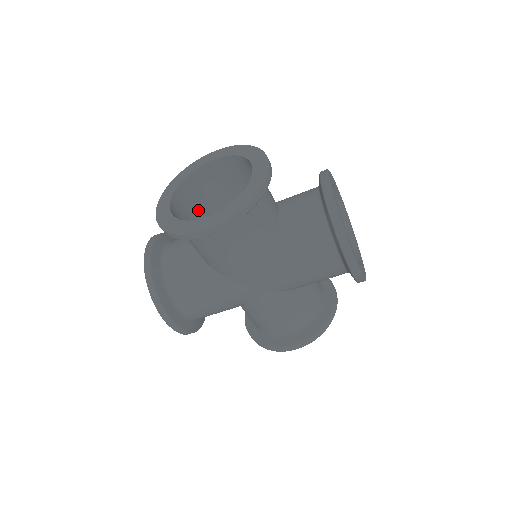
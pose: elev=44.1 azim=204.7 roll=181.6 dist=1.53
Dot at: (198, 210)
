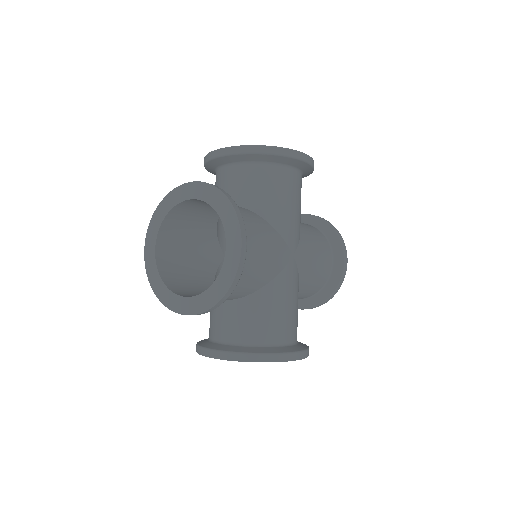
Dot at: occluded
